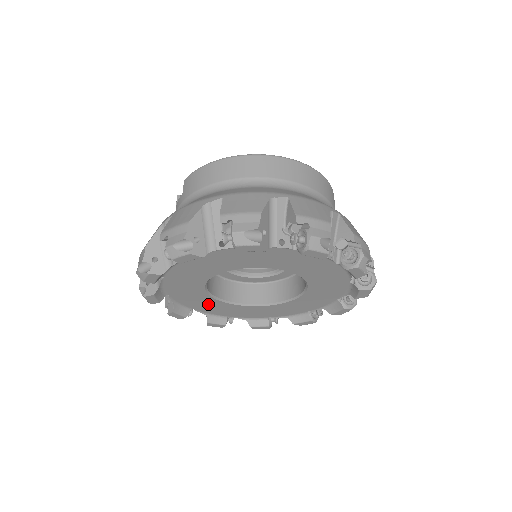
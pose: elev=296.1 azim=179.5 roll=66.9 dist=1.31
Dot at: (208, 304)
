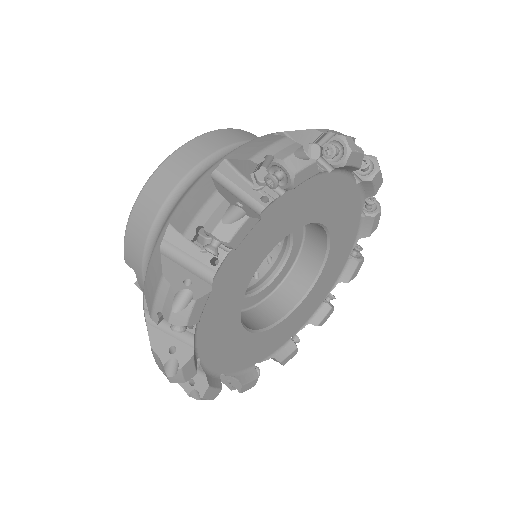
Dot at: (263, 344)
